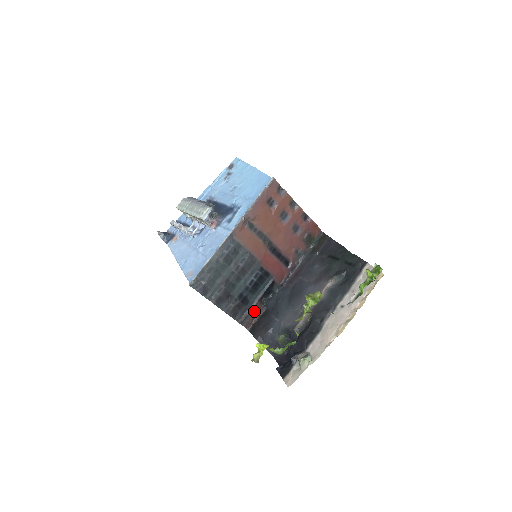
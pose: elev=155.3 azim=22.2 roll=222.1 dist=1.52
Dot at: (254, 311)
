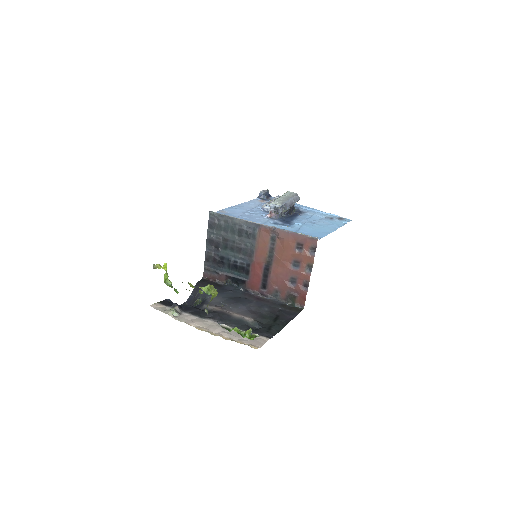
Dot at: (218, 276)
